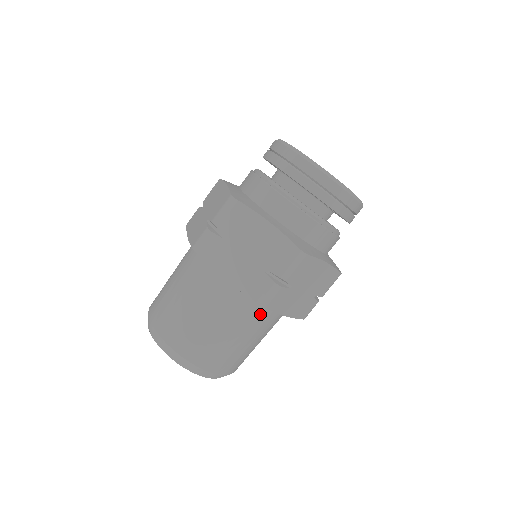
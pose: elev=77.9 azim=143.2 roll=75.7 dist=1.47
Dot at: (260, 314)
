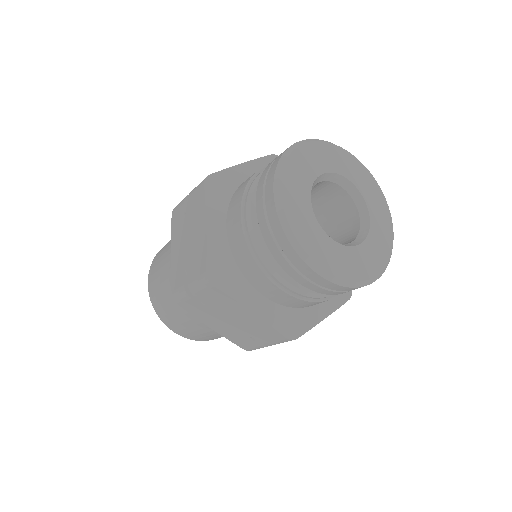
Dot at: occluded
